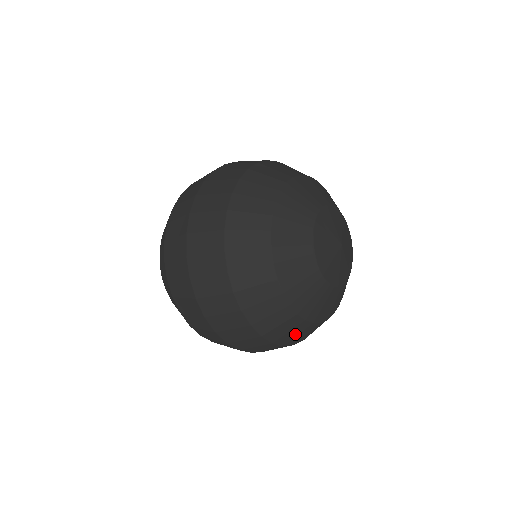
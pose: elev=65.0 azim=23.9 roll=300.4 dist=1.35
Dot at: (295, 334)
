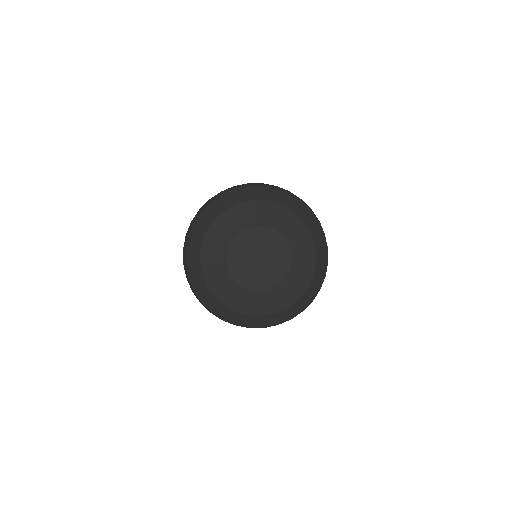
Dot at: (274, 320)
